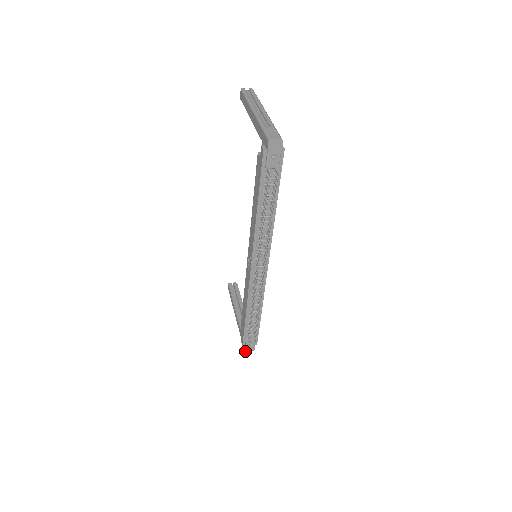
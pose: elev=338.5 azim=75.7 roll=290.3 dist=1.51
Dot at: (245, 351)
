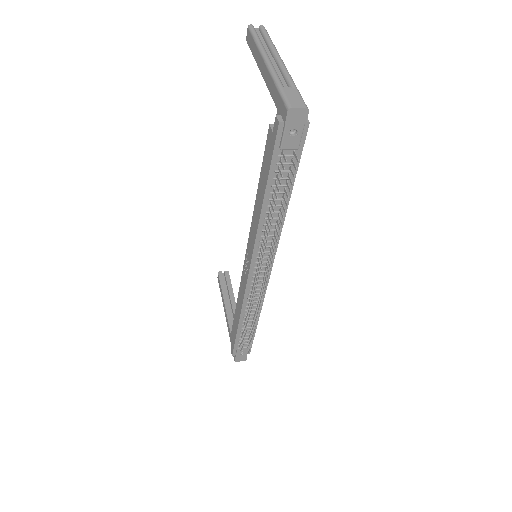
Dot at: (235, 361)
